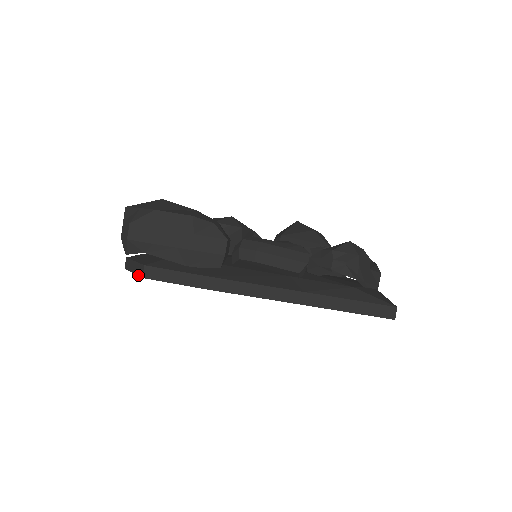
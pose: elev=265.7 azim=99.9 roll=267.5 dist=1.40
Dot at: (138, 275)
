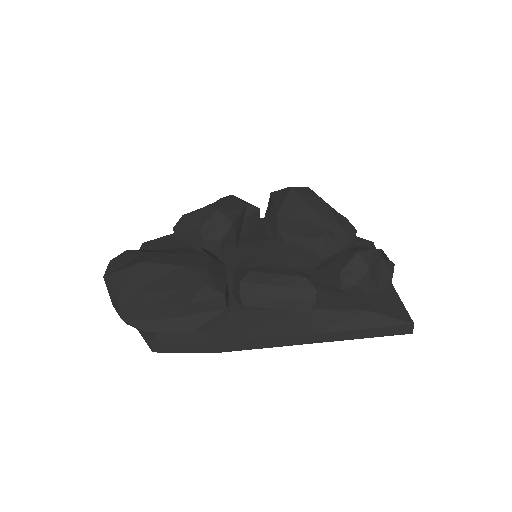
Dot at: occluded
